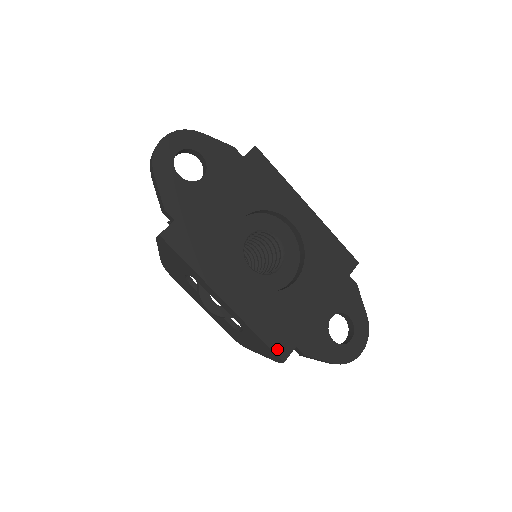
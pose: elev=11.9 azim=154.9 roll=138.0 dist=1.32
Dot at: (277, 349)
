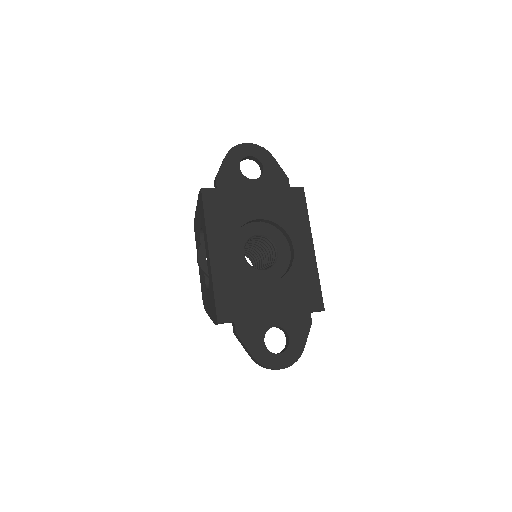
Dot at: (220, 311)
